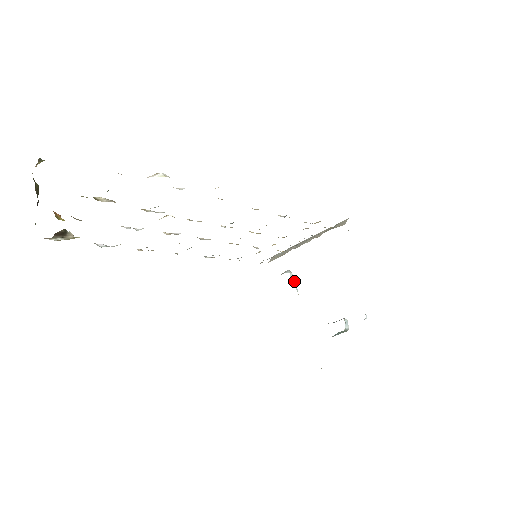
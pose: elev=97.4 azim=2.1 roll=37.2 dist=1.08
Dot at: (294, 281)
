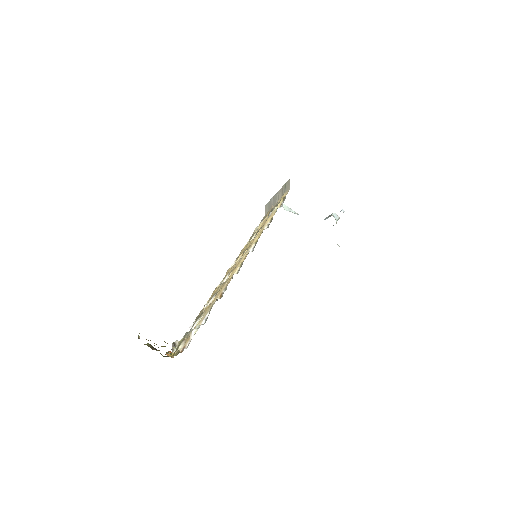
Dot at: (288, 208)
